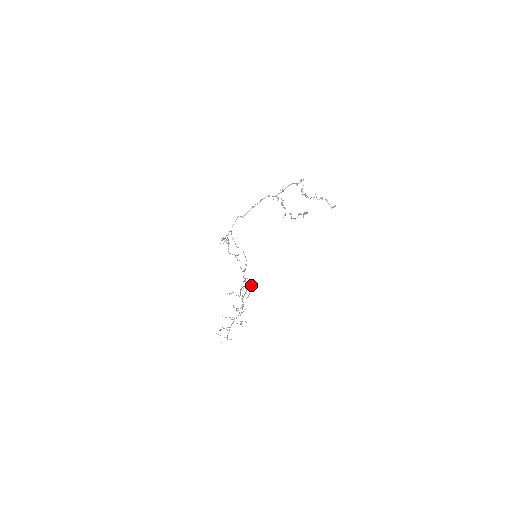
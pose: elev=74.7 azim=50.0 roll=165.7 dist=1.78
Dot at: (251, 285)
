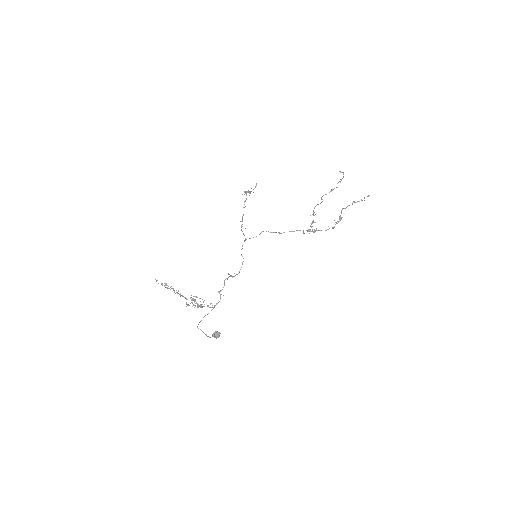
Dot at: (216, 332)
